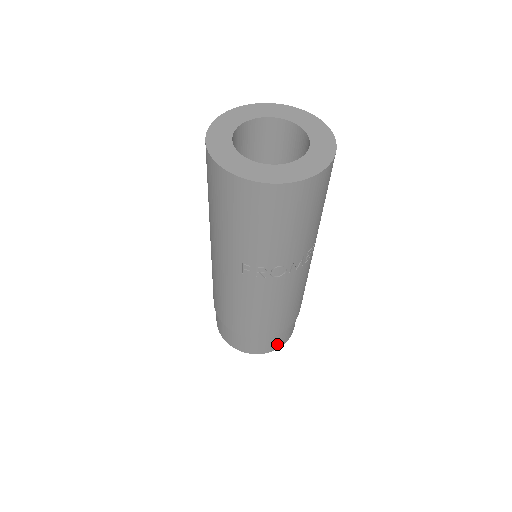
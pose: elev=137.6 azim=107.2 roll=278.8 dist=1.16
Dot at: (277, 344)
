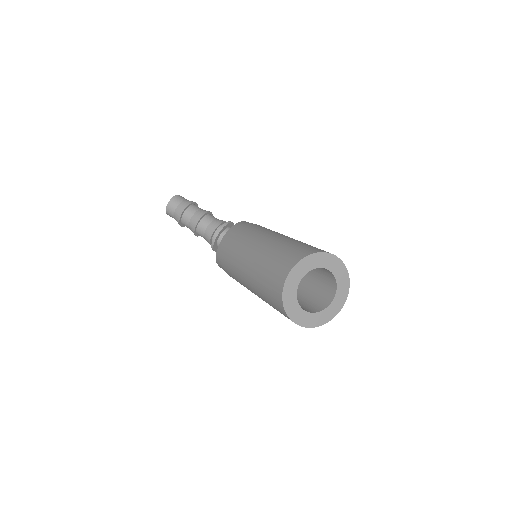
Dot at: occluded
